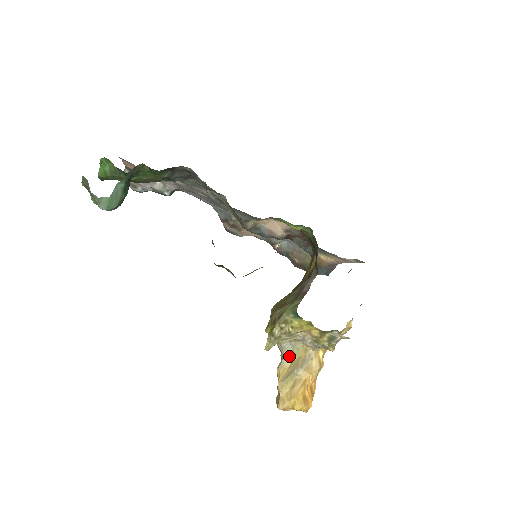
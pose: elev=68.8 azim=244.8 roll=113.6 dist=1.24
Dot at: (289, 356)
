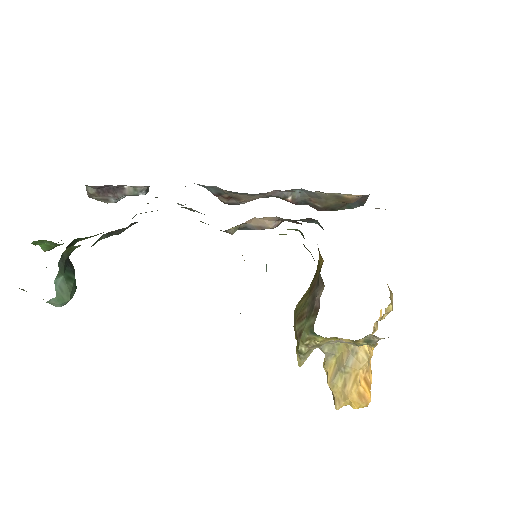
Dot at: (331, 353)
